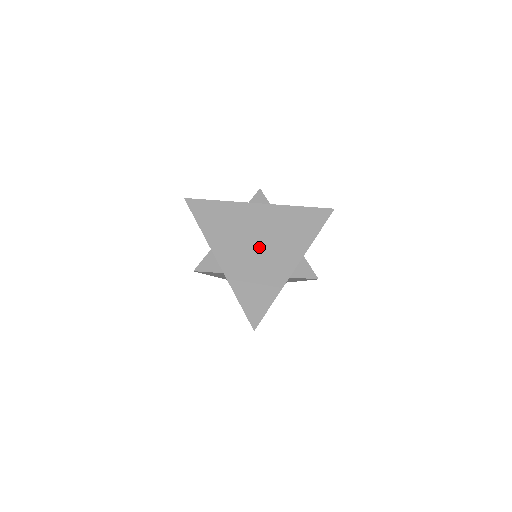
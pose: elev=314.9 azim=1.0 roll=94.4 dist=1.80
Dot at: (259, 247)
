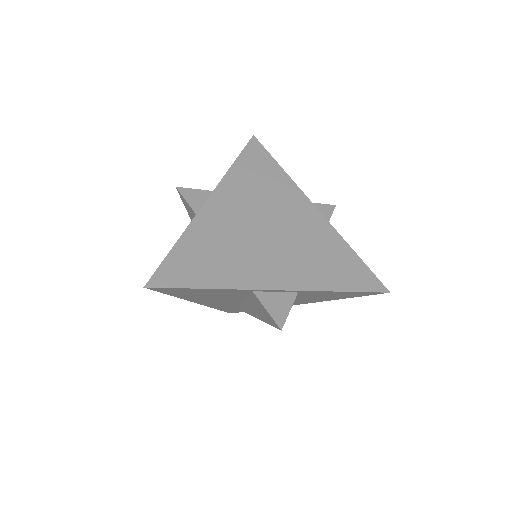
Dot at: (262, 234)
